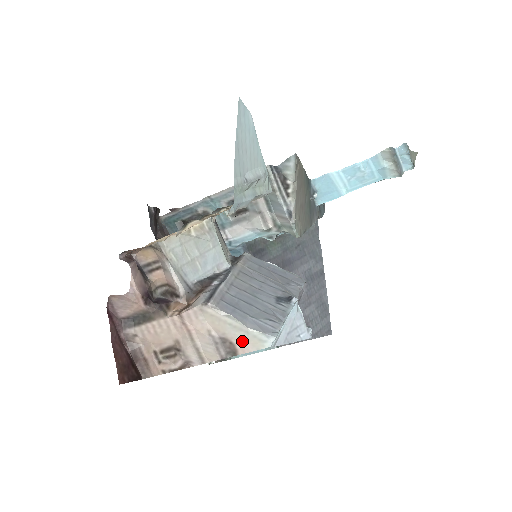
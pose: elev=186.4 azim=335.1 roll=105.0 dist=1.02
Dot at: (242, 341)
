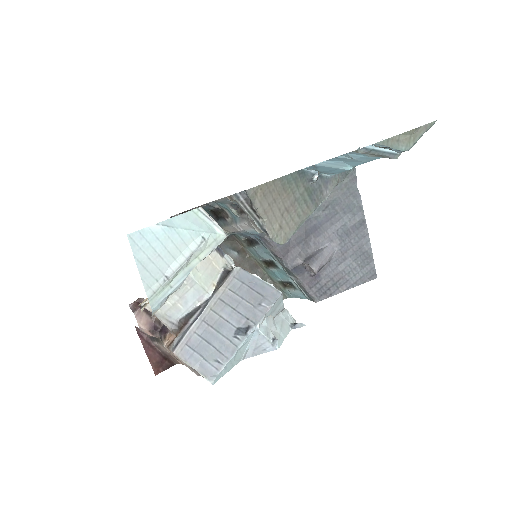
Dot at: occluded
